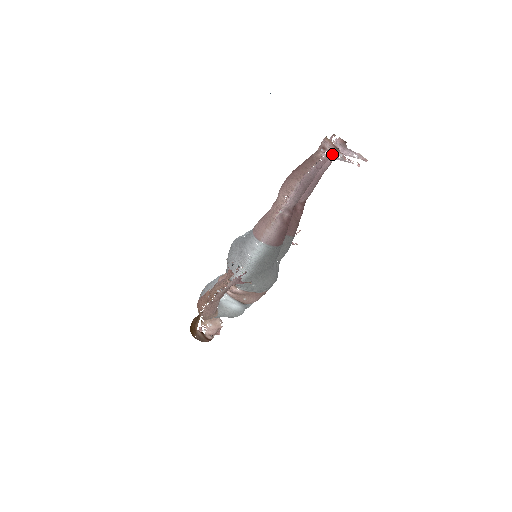
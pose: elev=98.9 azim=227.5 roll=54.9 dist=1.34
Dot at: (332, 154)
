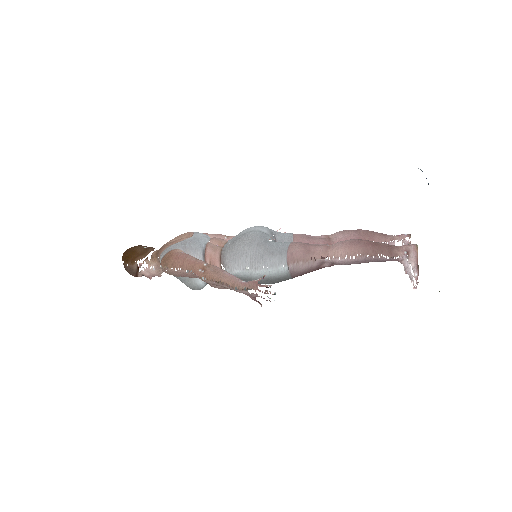
Dot at: (409, 263)
